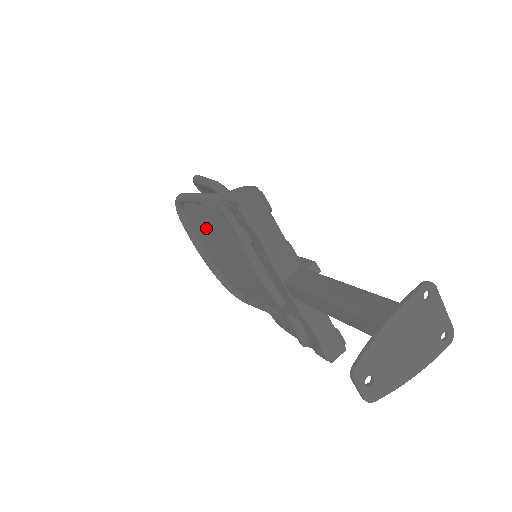
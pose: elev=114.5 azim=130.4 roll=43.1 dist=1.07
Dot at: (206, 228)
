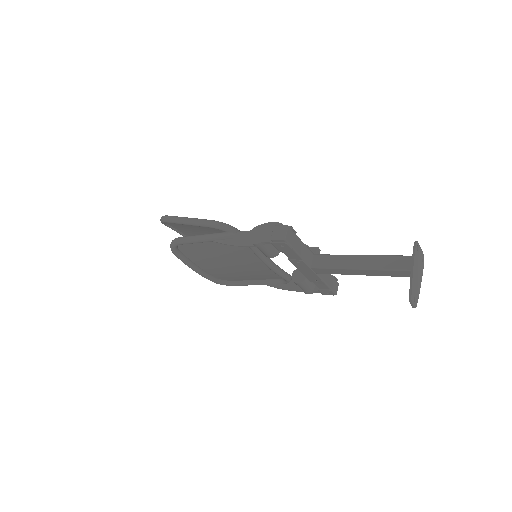
Dot at: (208, 254)
